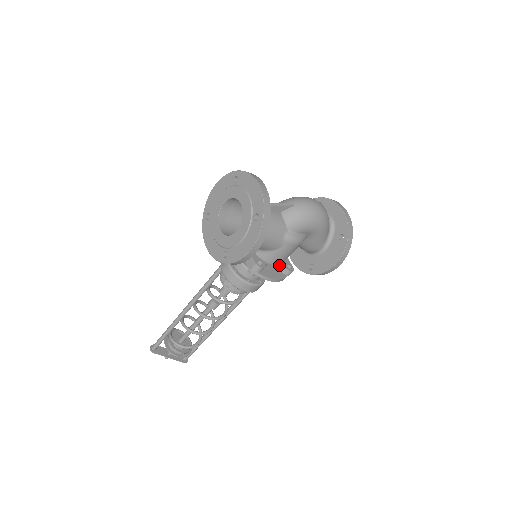
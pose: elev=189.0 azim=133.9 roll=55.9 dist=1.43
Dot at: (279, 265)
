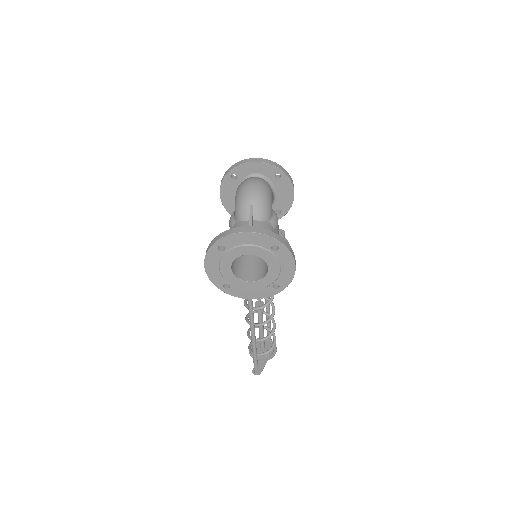
Dot at: occluded
